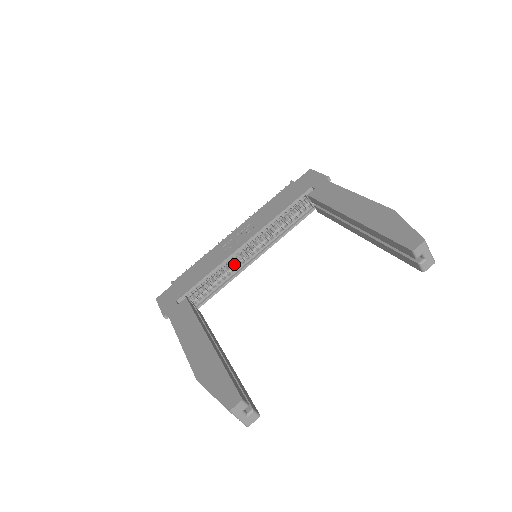
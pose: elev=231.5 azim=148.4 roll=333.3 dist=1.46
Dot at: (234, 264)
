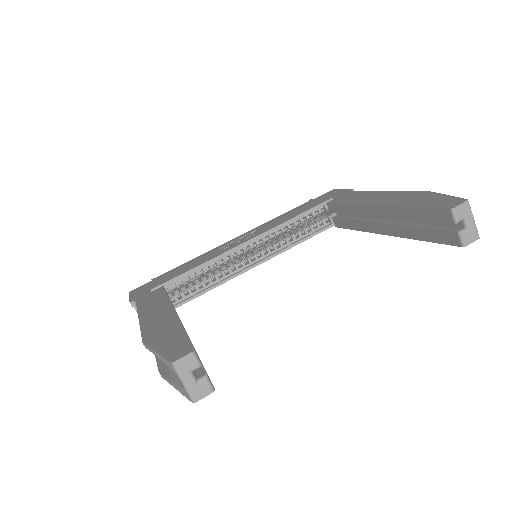
Dot at: (229, 266)
